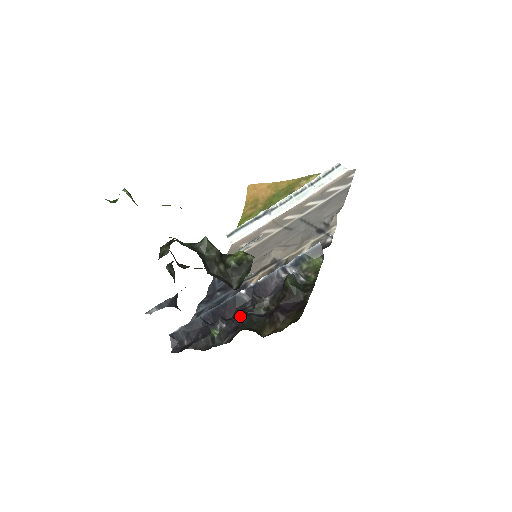
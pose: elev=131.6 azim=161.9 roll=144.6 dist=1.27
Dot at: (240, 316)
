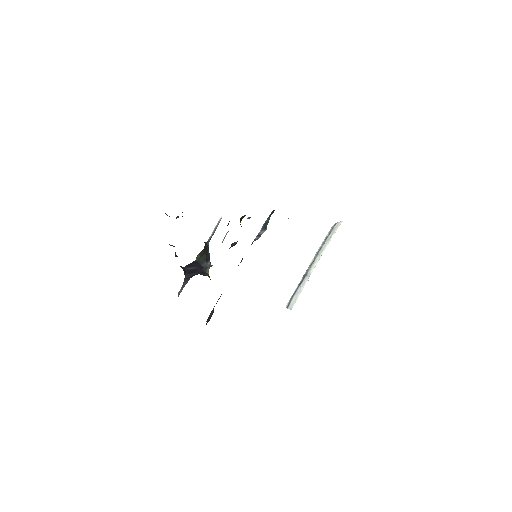
Dot at: occluded
